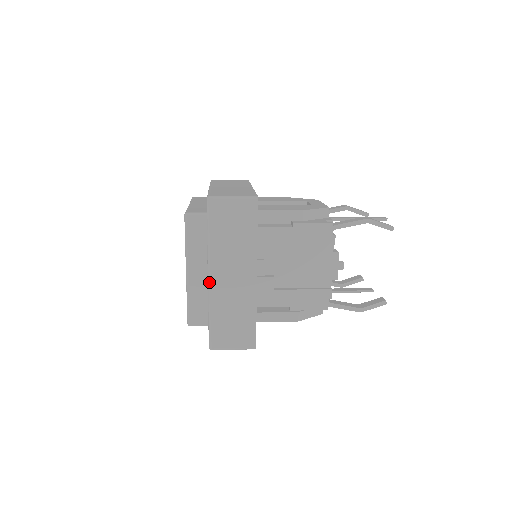
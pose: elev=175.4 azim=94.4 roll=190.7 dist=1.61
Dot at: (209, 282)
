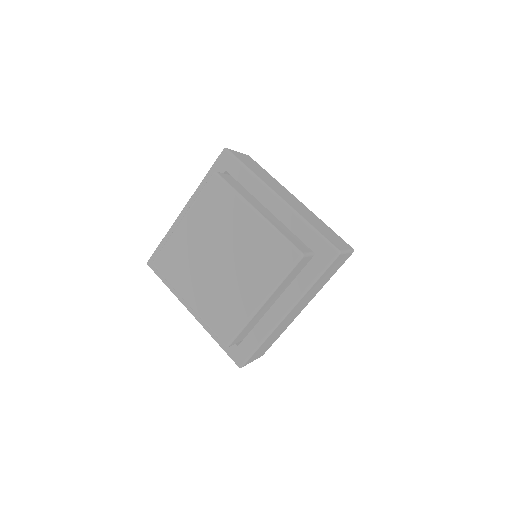
Dot at: (284, 318)
